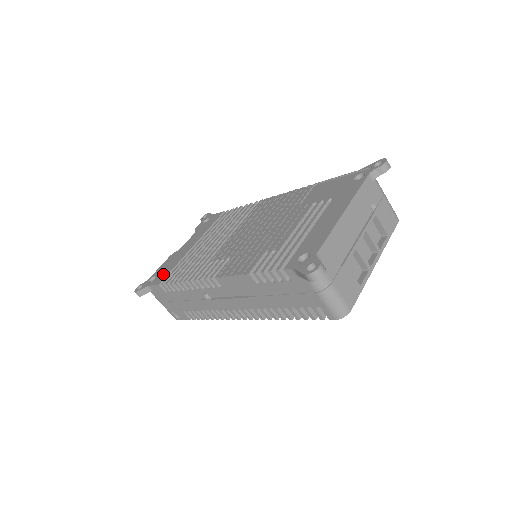
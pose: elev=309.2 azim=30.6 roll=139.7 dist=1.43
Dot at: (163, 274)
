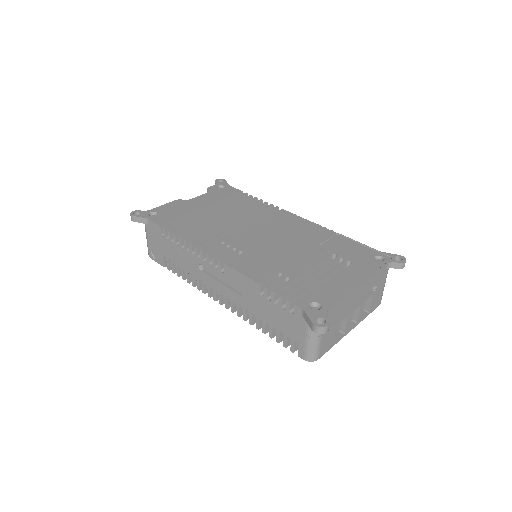
Dot at: (167, 217)
